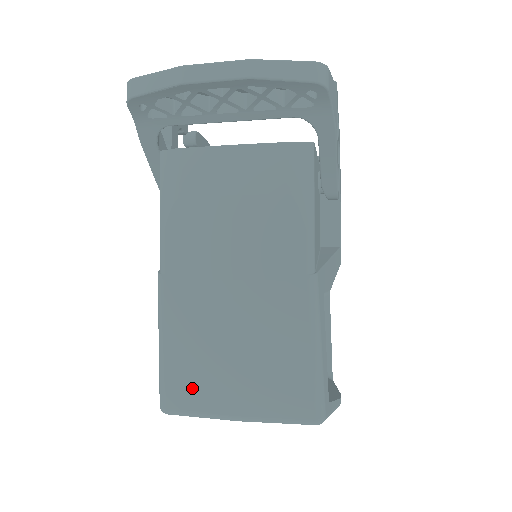
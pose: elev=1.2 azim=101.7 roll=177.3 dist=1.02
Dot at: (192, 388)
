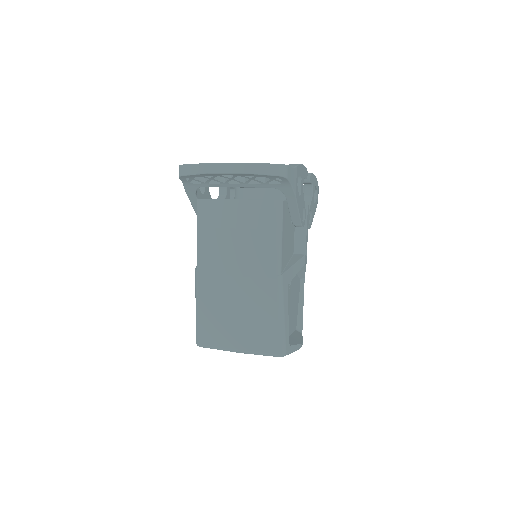
Dot at: (213, 333)
